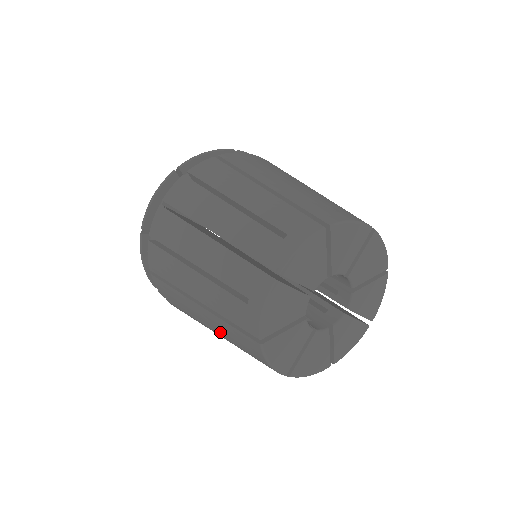
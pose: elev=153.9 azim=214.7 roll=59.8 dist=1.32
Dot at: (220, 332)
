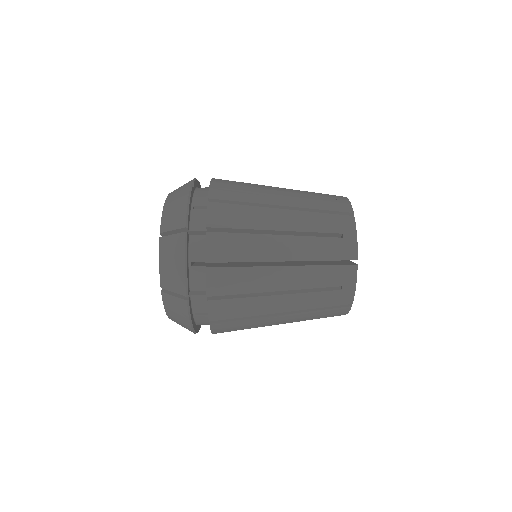
Dot at: (297, 320)
